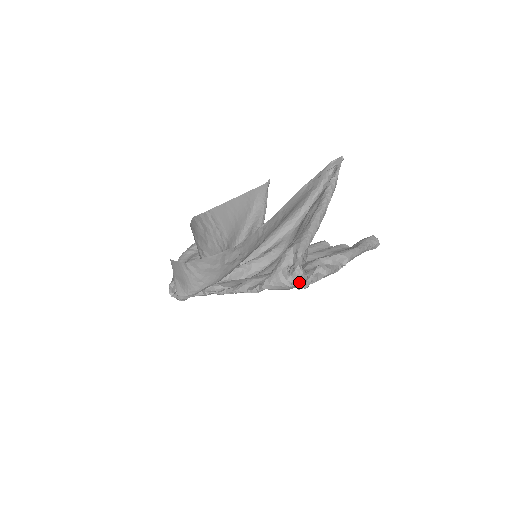
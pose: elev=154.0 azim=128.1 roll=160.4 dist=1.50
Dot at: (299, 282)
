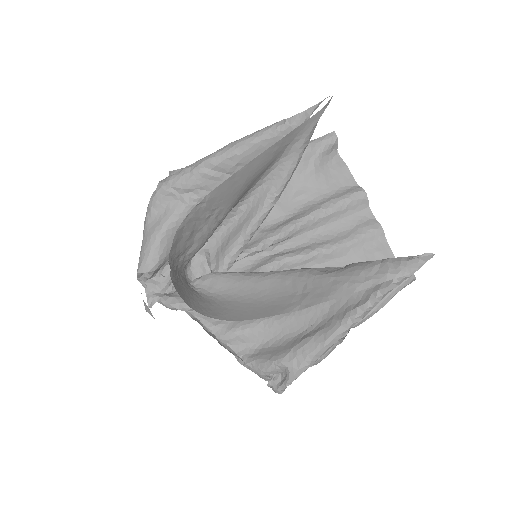
Dot at: occluded
